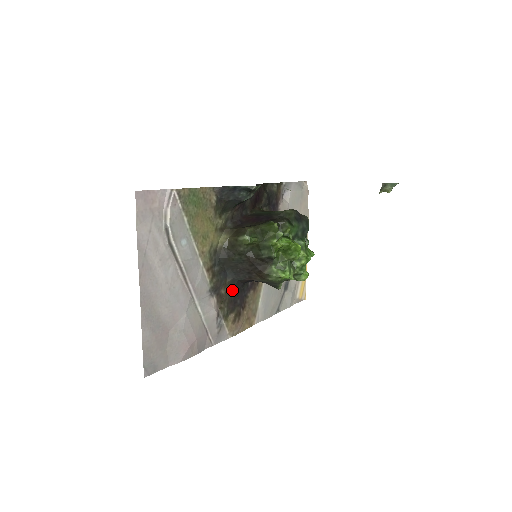
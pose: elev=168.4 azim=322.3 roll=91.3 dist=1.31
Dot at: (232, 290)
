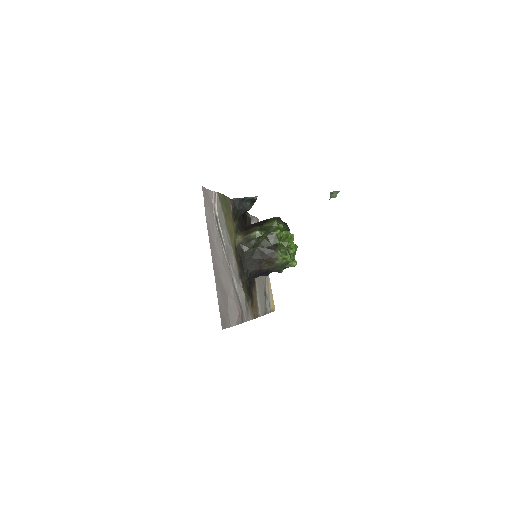
Dot at: (247, 281)
